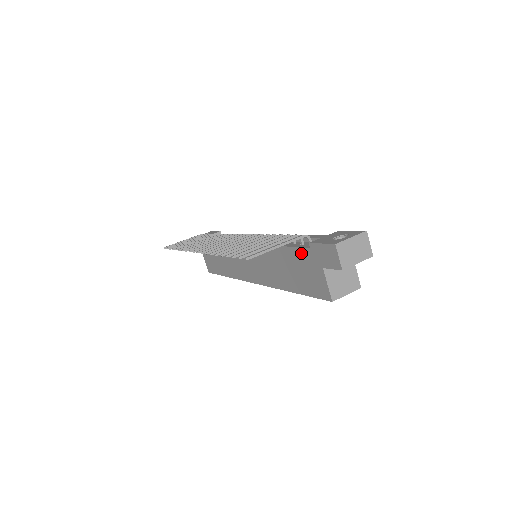
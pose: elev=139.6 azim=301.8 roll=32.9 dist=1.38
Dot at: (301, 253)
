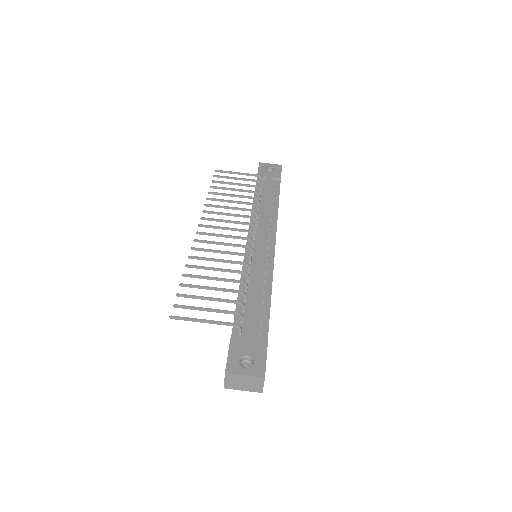
Dot at: (232, 329)
